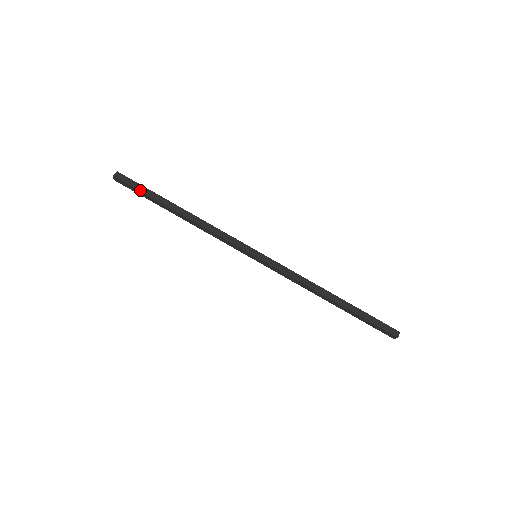
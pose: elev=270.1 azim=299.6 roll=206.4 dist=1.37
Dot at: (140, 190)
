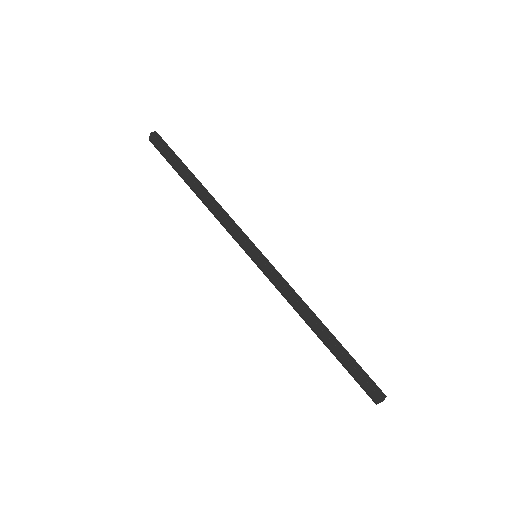
Dot at: (170, 153)
